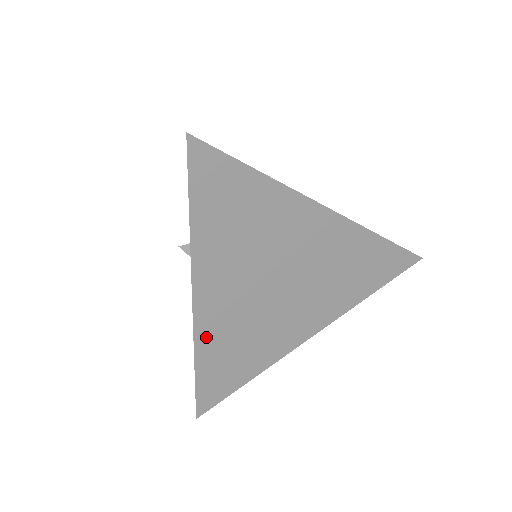
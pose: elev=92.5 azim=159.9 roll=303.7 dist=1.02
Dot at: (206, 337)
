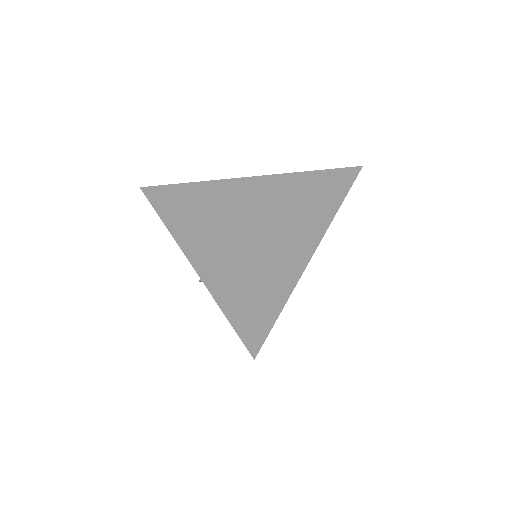
Dot at: (214, 280)
